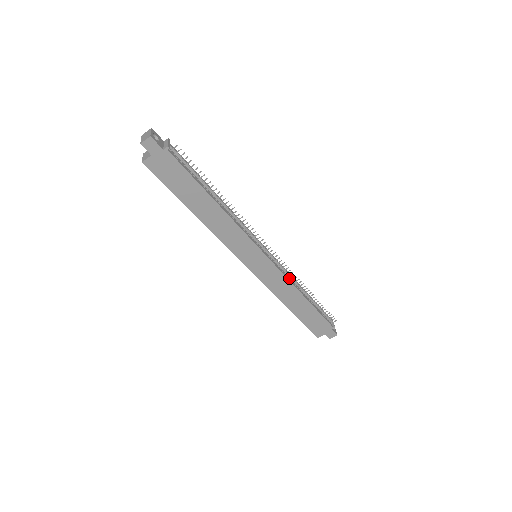
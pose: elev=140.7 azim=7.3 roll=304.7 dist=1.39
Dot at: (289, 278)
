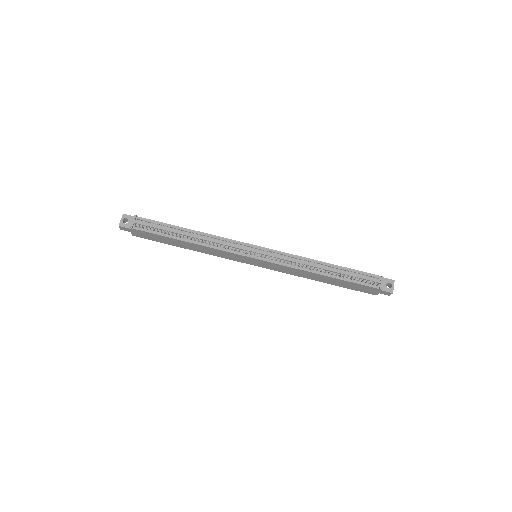
Dot at: (295, 265)
